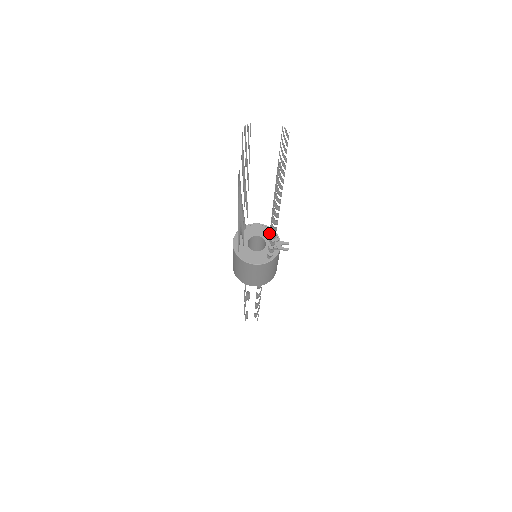
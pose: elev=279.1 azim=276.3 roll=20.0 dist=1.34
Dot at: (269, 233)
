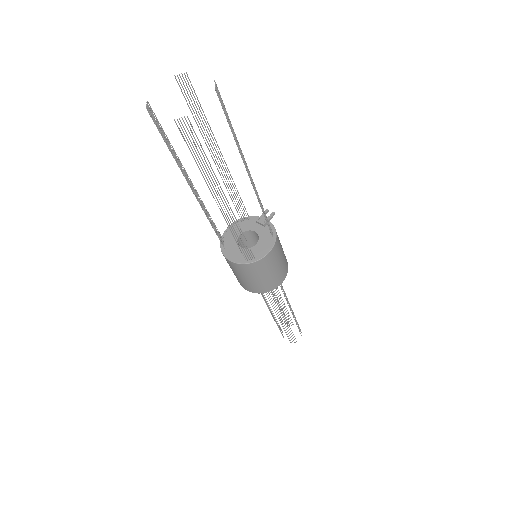
Dot at: (244, 223)
